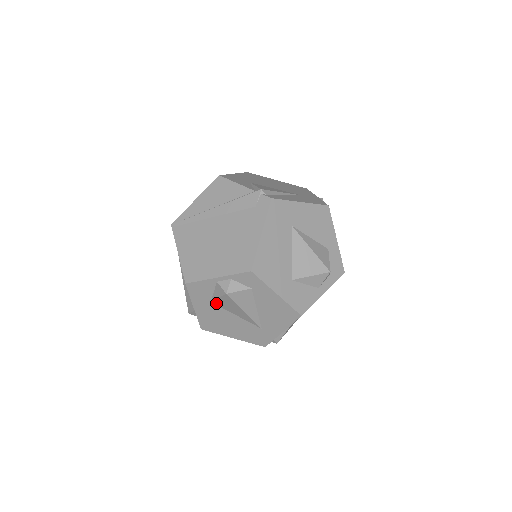
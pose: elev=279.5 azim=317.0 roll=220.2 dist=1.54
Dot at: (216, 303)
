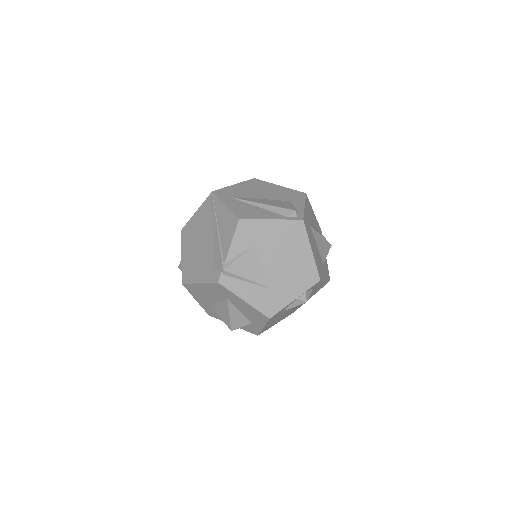
Dot at: occluded
